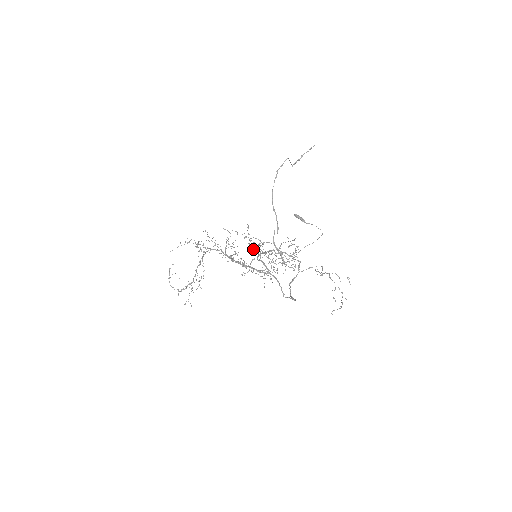
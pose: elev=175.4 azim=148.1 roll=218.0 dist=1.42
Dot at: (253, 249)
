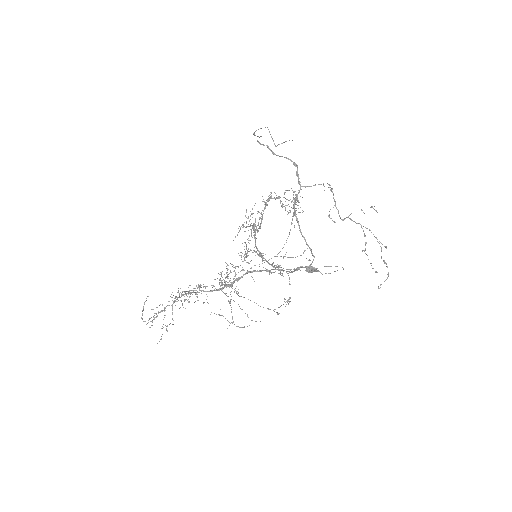
Dot at: (249, 235)
